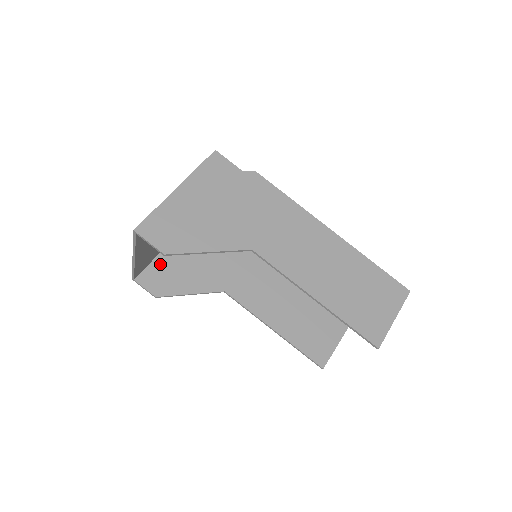
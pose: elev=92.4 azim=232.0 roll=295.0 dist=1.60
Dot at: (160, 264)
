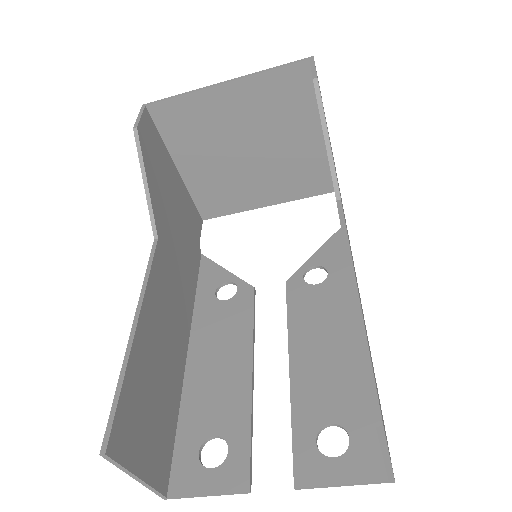
Dot at: (163, 150)
